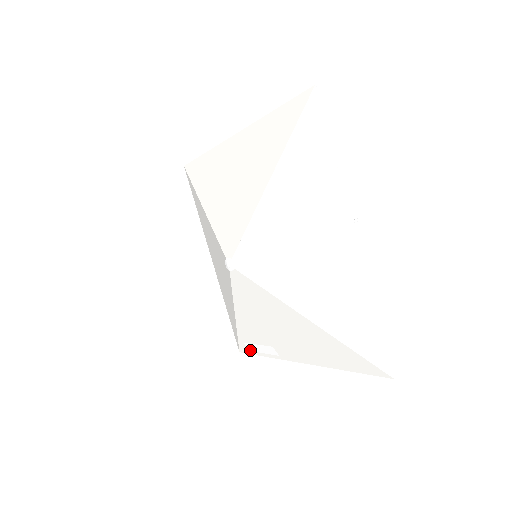
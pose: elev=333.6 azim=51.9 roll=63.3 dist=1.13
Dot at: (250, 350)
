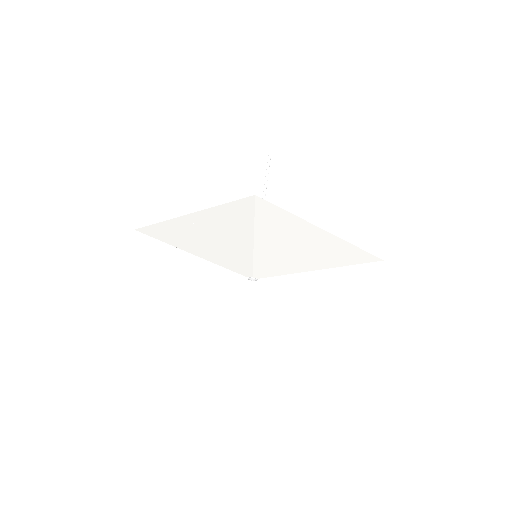
Dot at: occluded
